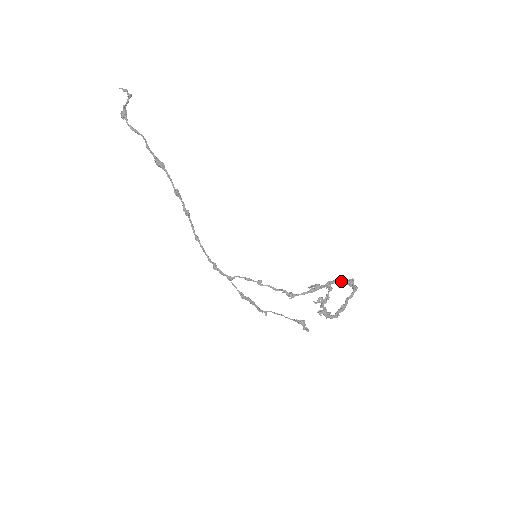
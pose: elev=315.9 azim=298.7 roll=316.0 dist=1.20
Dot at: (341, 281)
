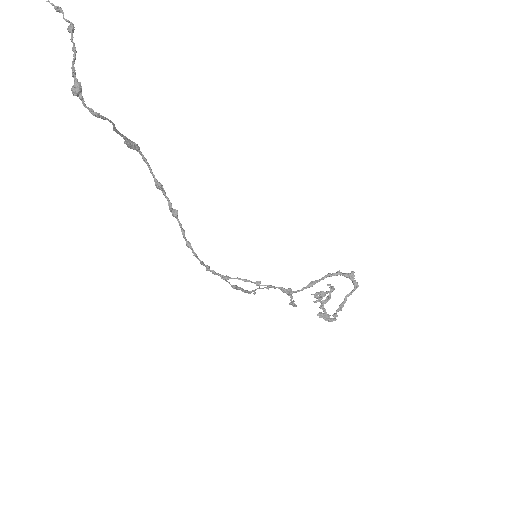
Dot at: (342, 274)
